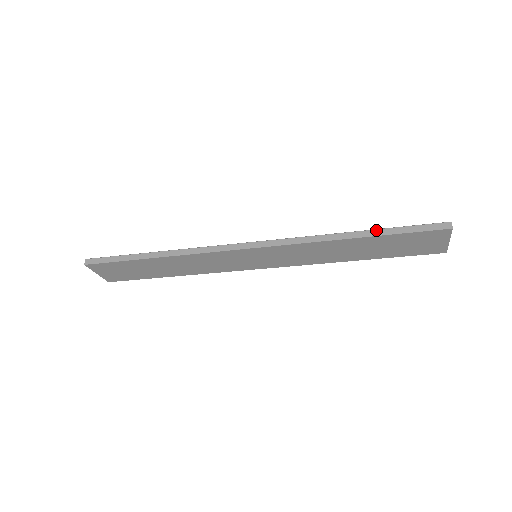
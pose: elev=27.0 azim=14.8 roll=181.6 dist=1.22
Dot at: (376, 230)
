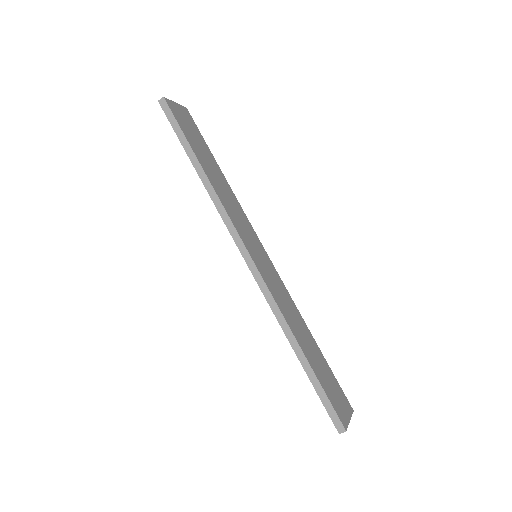
Dot at: (310, 369)
